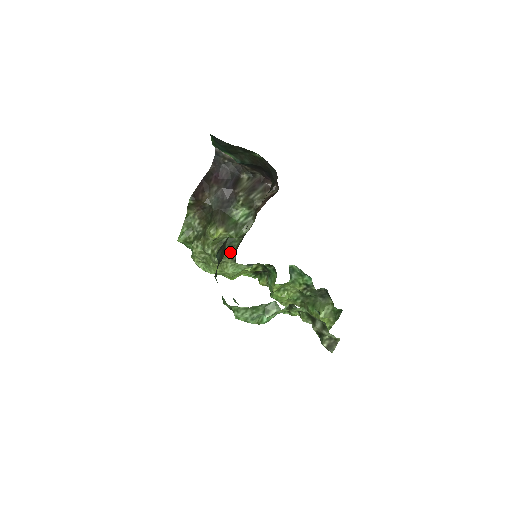
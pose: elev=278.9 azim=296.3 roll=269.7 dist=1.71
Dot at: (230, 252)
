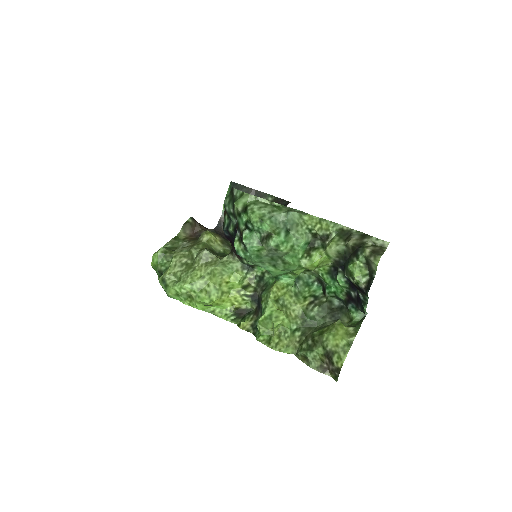
Dot at: (222, 257)
